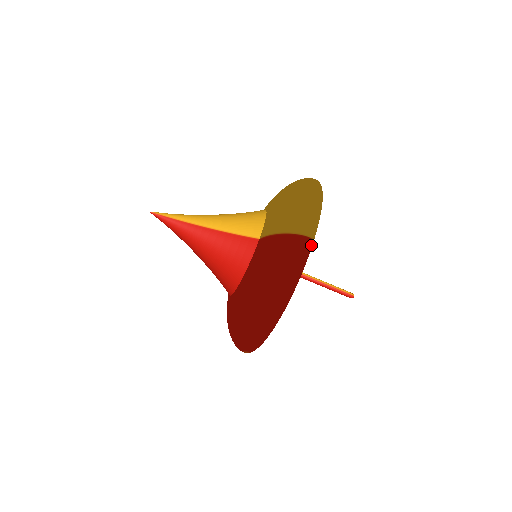
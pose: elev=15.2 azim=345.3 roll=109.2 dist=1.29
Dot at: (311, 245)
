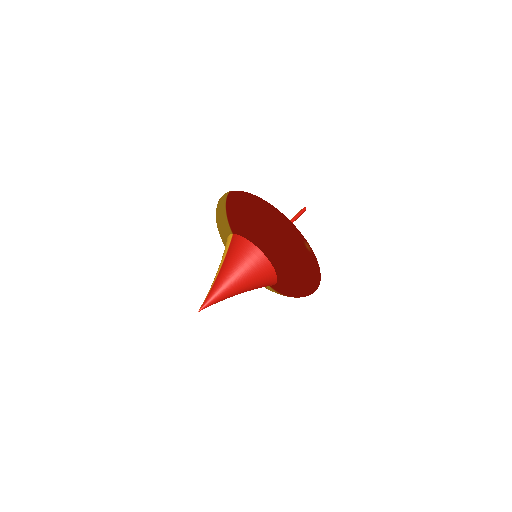
Dot at: occluded
